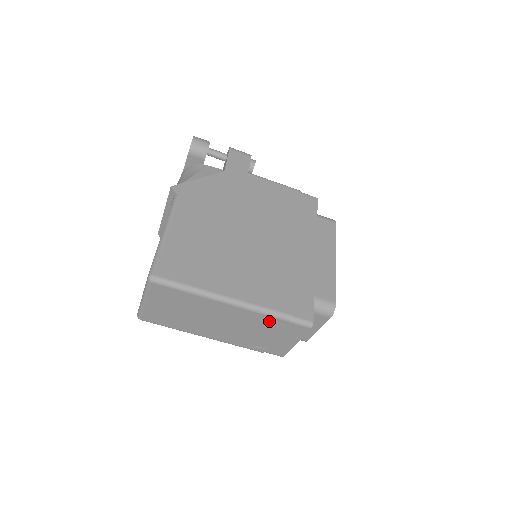
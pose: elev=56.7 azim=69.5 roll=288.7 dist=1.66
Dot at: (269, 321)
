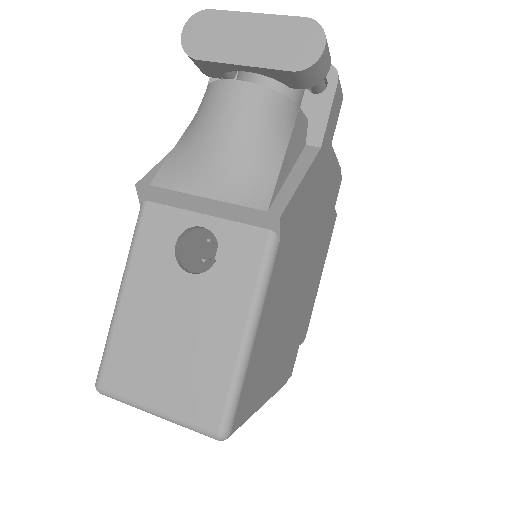
Dot at: occluded
